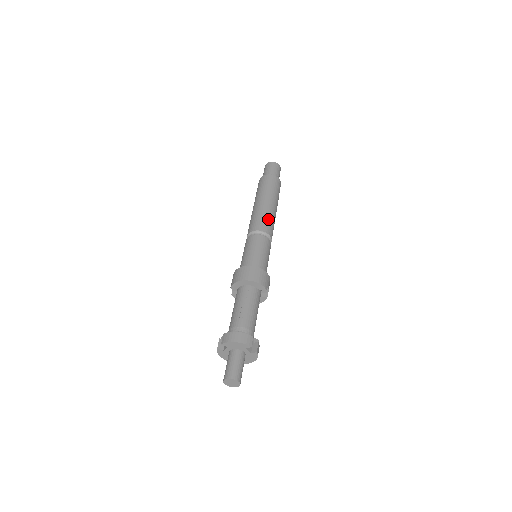
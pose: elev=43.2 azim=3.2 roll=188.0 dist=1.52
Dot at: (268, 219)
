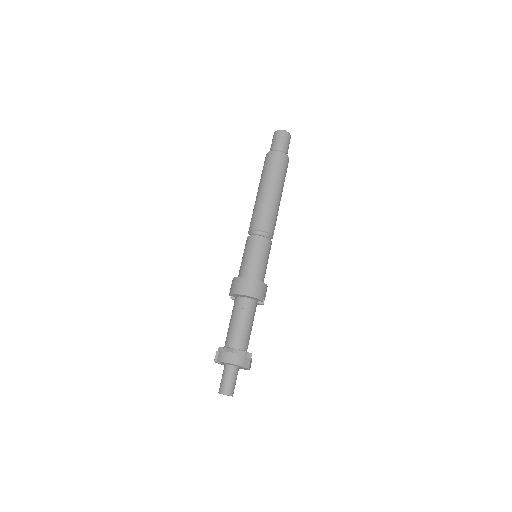
Dot at: (270, 214)
